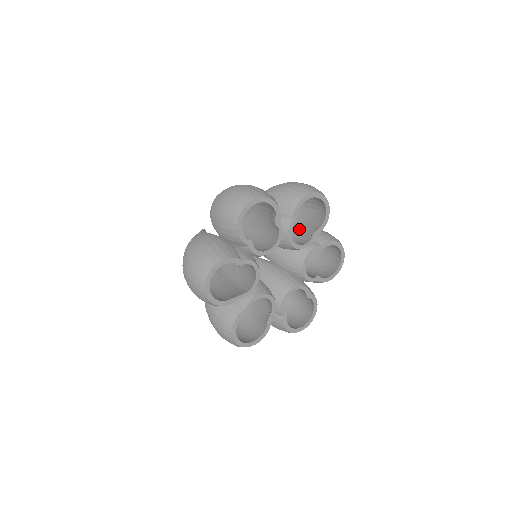
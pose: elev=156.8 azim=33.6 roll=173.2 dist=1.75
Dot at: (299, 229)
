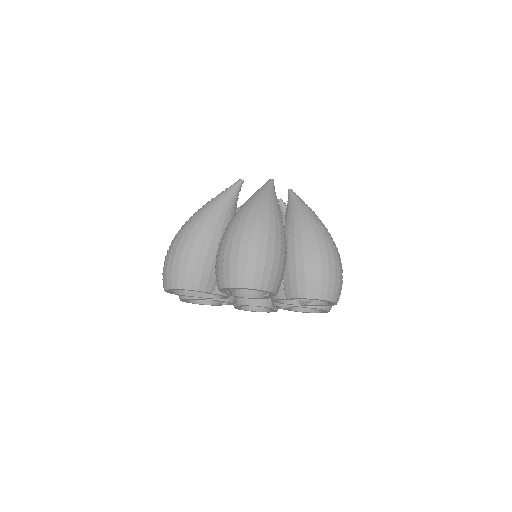
Dot at: occluded
